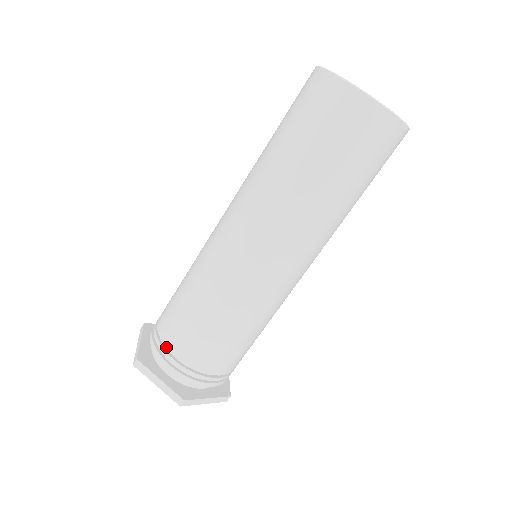
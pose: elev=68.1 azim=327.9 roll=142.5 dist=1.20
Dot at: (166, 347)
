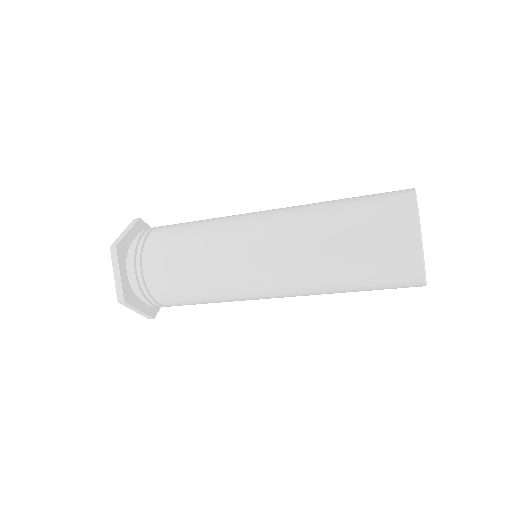
Dot at: (143, 258)
